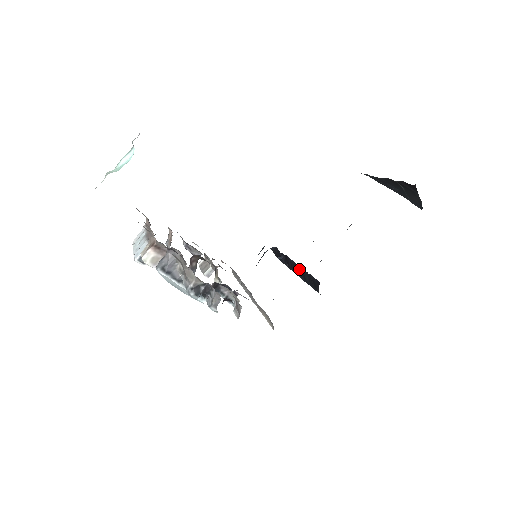
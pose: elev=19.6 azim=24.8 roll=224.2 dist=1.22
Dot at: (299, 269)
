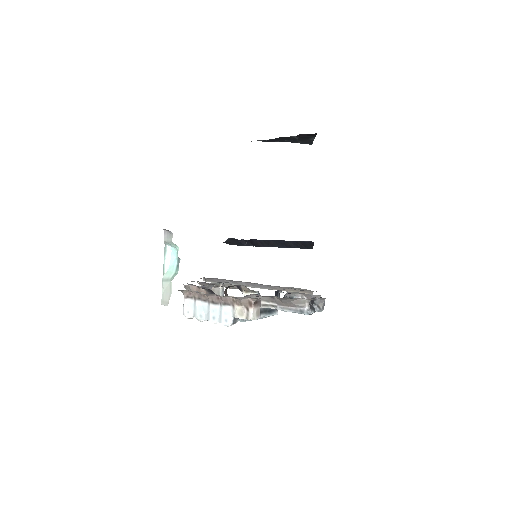
Dot at: (277, 242)
